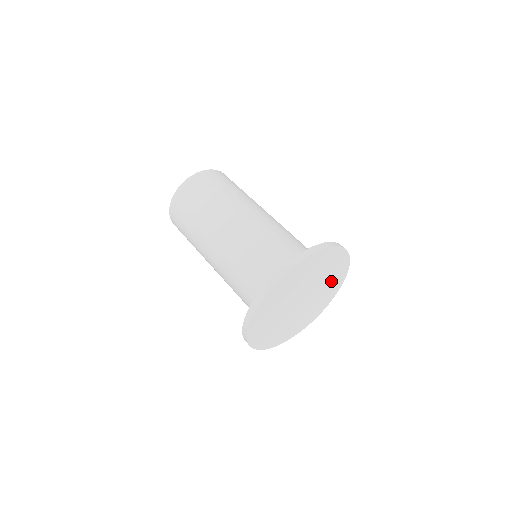
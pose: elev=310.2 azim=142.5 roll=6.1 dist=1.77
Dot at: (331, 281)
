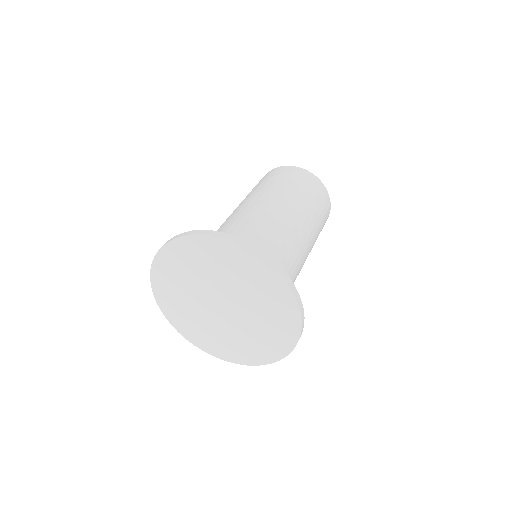
Dot at: (271, 320)
